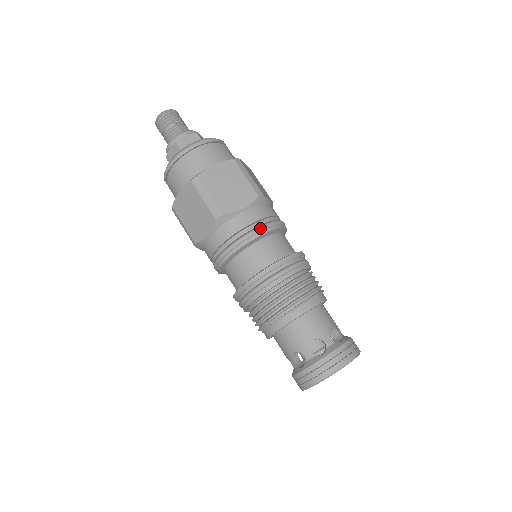
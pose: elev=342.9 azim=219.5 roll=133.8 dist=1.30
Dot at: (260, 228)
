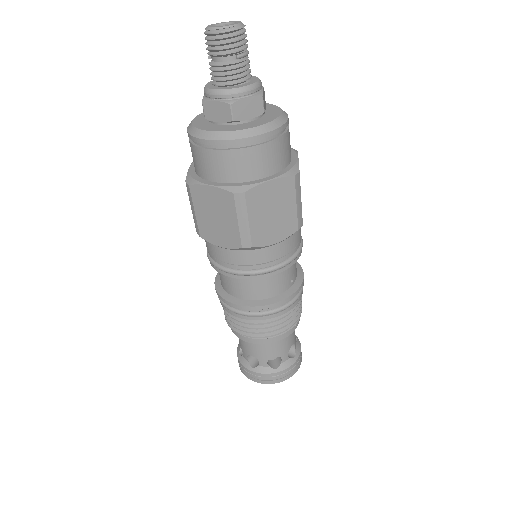
Dot at: (282, 266)
